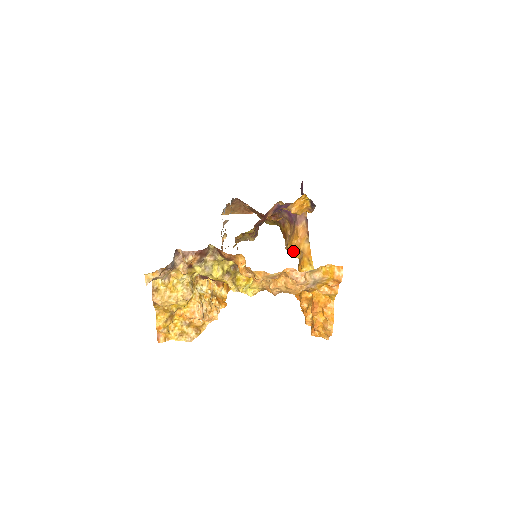
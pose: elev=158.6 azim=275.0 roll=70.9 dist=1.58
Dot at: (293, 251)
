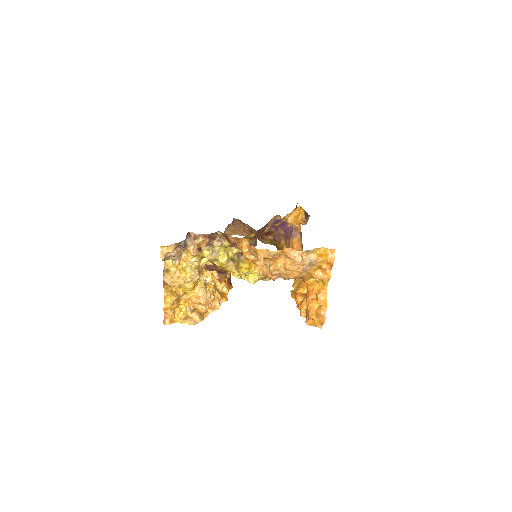
Dot at: occluded
